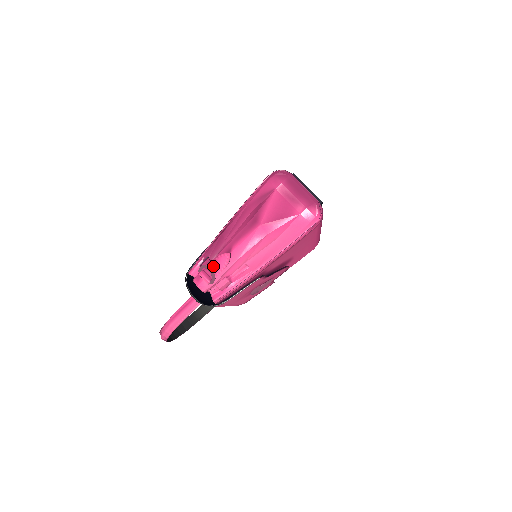
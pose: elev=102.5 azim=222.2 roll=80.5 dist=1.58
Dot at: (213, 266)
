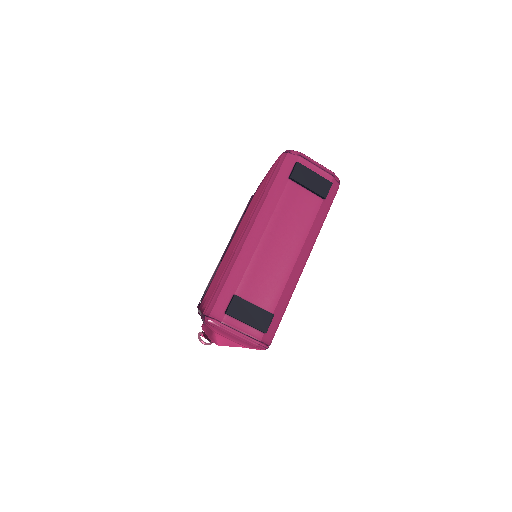
Dot at: occluded
